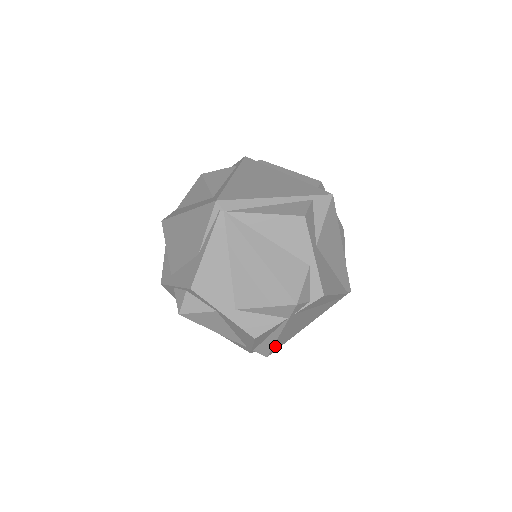
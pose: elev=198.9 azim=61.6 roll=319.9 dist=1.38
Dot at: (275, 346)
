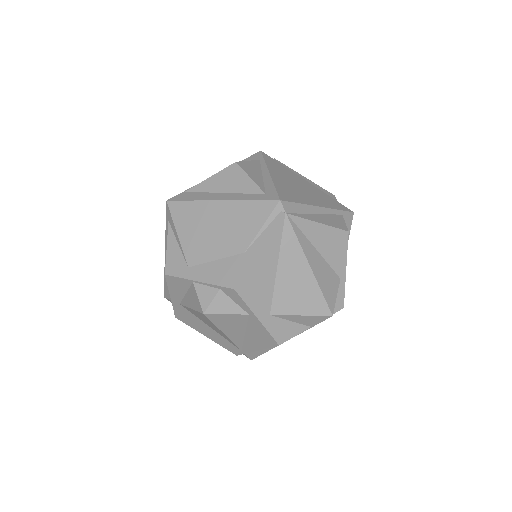
Dot at: occluded
